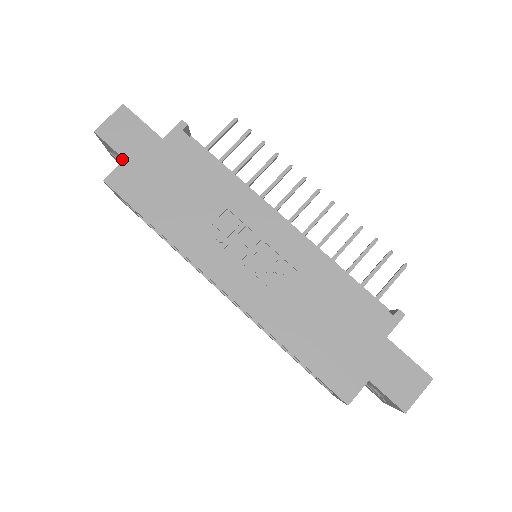
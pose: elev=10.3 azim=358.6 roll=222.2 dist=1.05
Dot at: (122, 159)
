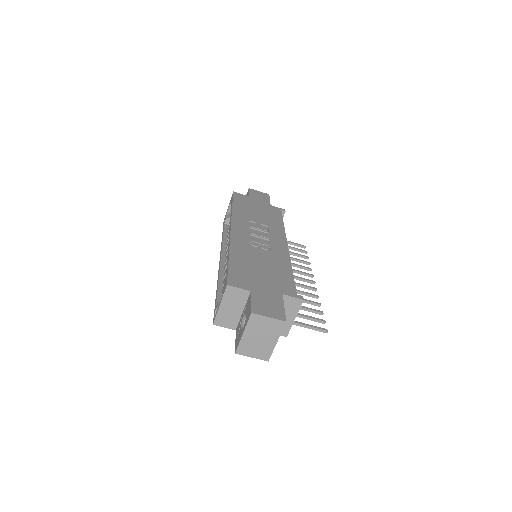
Dot at: occluded
